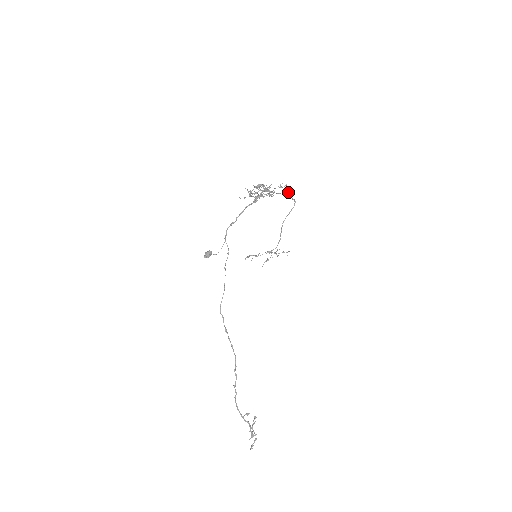
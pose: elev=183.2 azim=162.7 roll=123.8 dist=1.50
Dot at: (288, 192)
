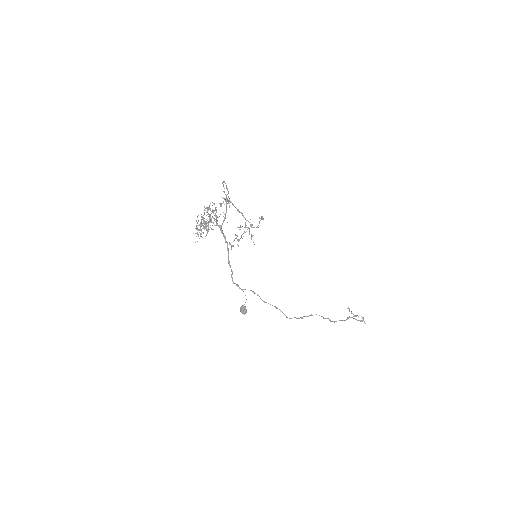
Dot at: (226, 196)
